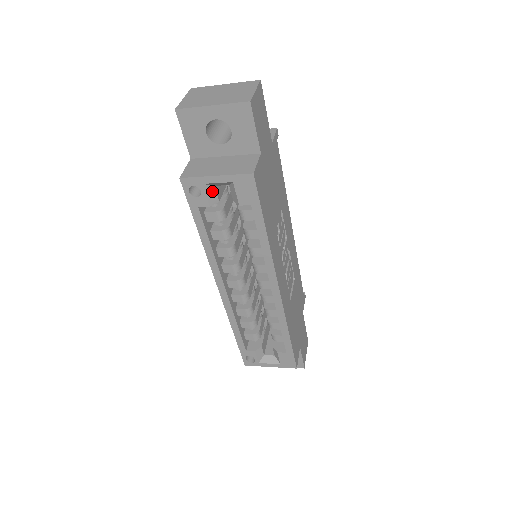
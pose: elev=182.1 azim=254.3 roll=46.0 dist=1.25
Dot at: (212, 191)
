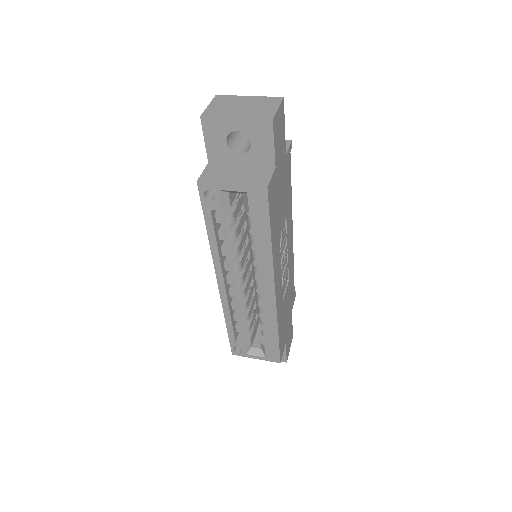
Dot at: (226, 197)
